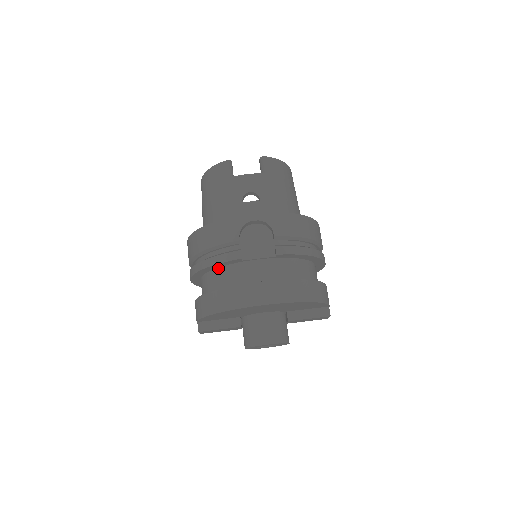
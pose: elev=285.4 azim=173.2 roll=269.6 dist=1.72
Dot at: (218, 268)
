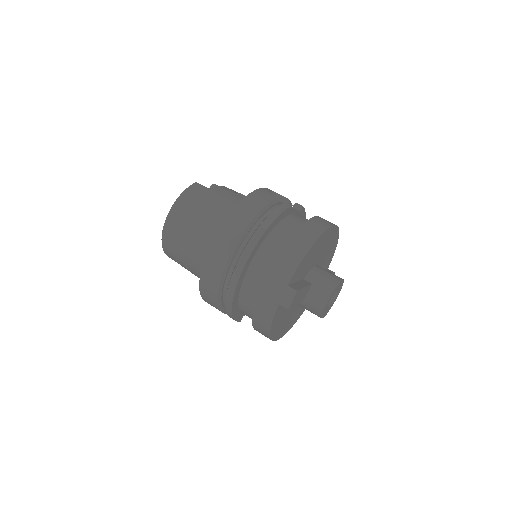
Dot at: (275, 227)
